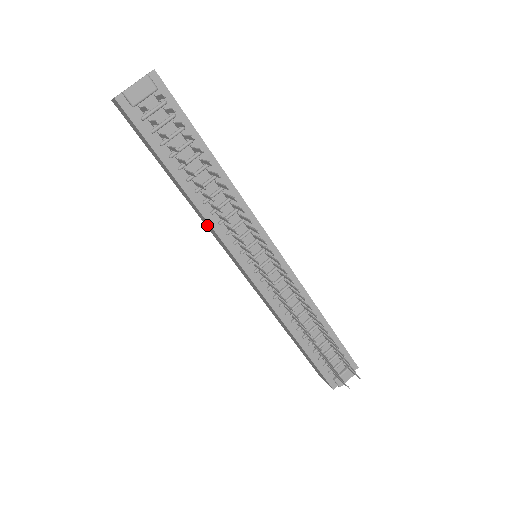
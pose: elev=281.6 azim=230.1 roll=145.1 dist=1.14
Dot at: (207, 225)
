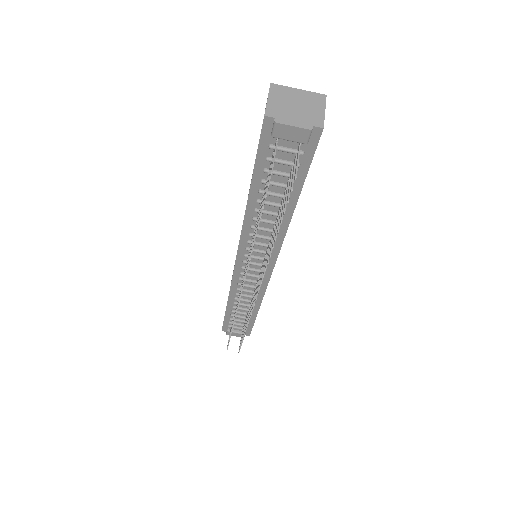
Dot at: occluded
